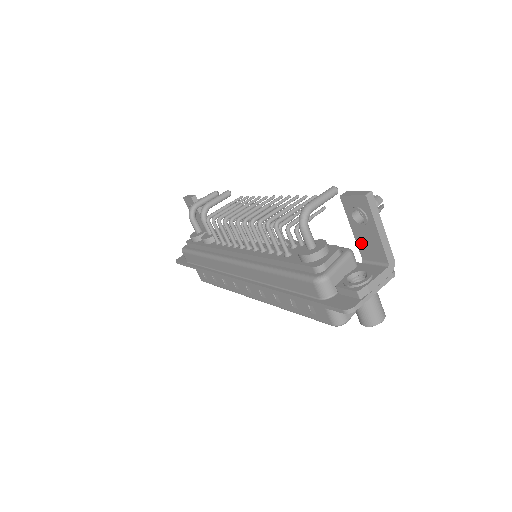
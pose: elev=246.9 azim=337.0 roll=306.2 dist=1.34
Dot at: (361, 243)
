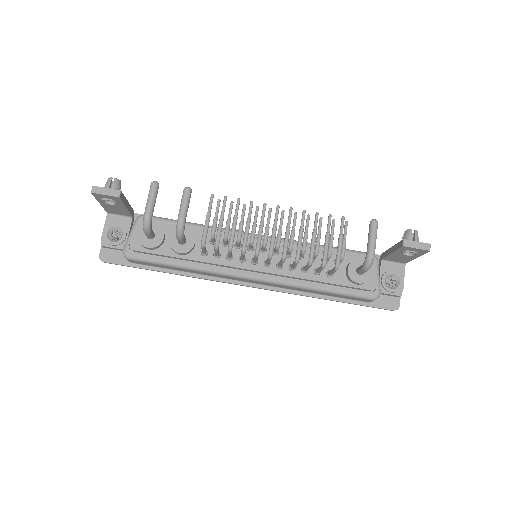
Dot at: (392, 257)
